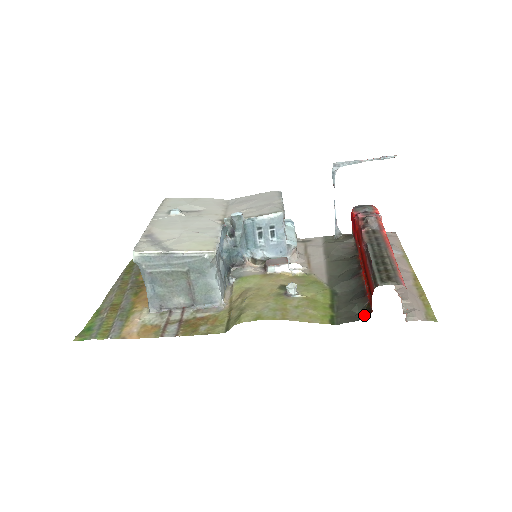
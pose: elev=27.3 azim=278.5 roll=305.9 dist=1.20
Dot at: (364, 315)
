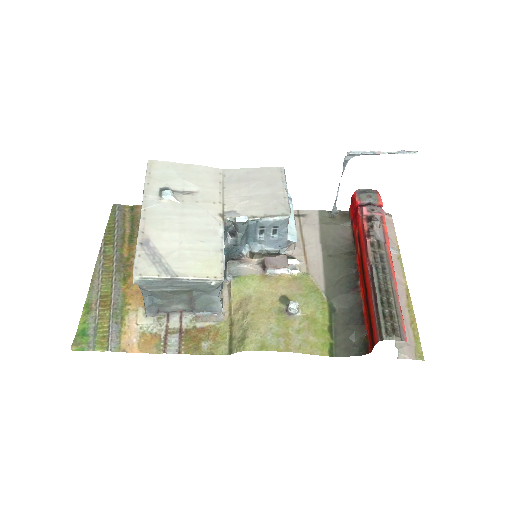
Dot at: (361, 350)
